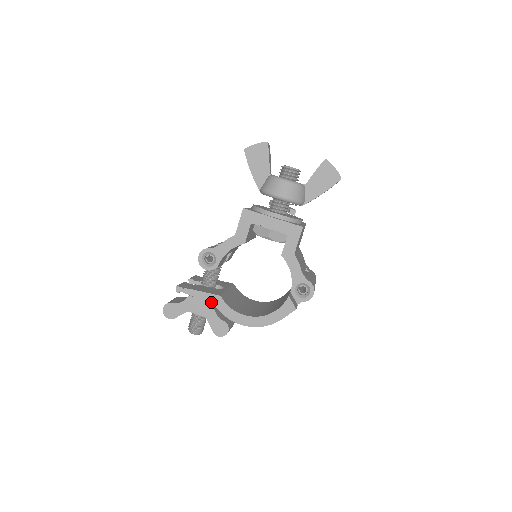
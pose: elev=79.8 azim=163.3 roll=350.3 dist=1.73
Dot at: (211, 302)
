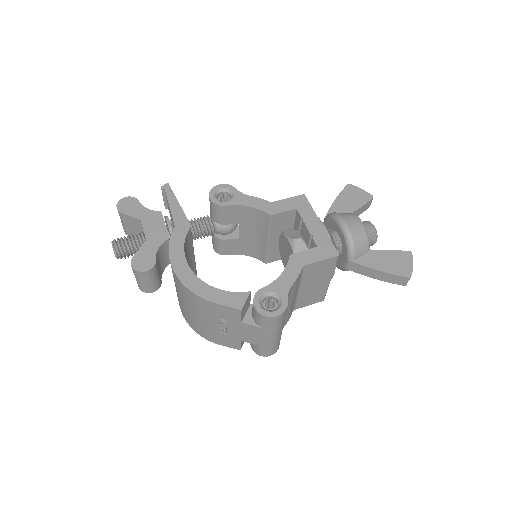
Dot at: (176, 222)
